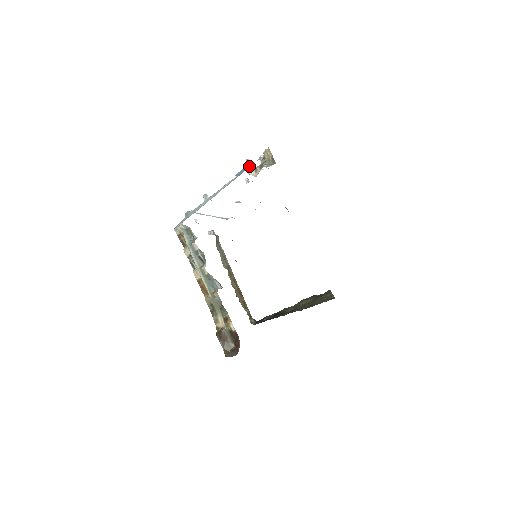
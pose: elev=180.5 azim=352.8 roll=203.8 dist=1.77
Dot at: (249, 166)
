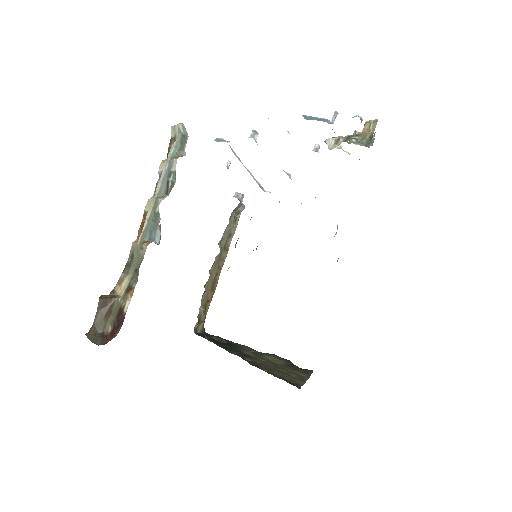
Dot at: (332, 122)
